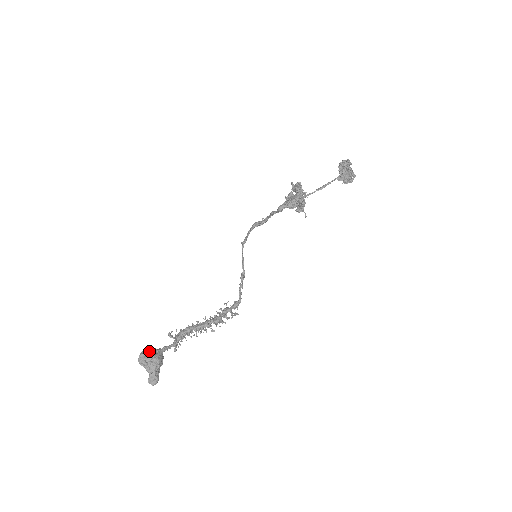
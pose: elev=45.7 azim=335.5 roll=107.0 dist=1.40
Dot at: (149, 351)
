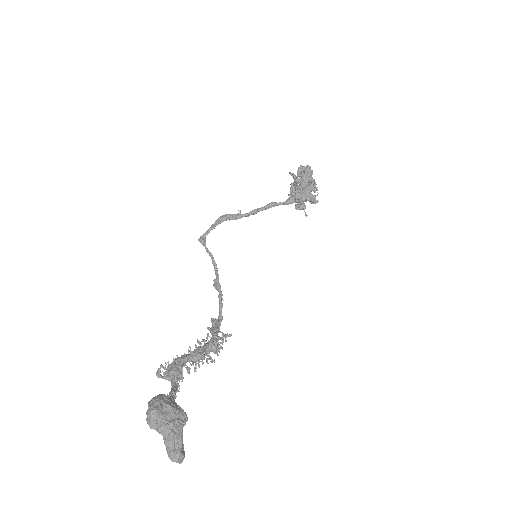
Dot at: (165, 401)
